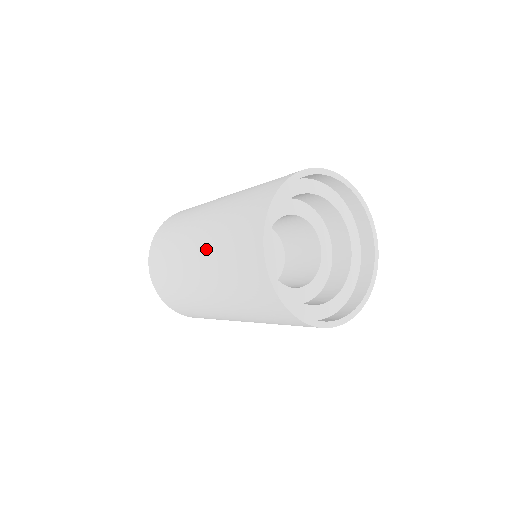
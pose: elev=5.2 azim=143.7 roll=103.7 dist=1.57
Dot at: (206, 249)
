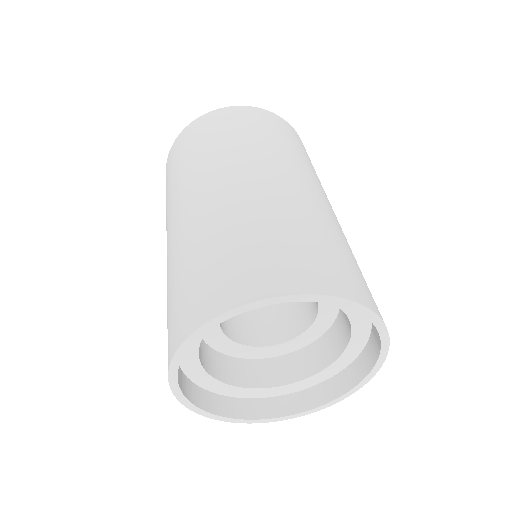
Dot at: (168, 258)
